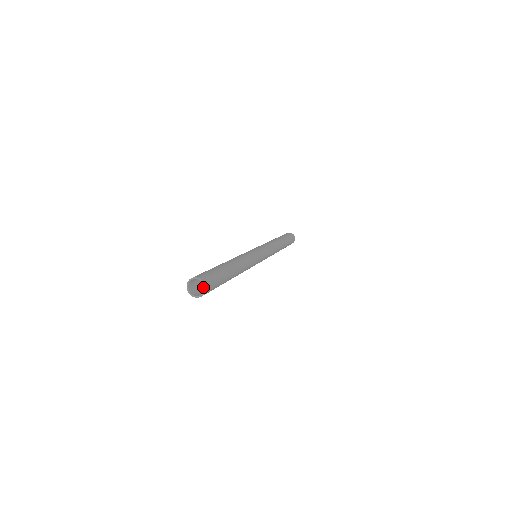
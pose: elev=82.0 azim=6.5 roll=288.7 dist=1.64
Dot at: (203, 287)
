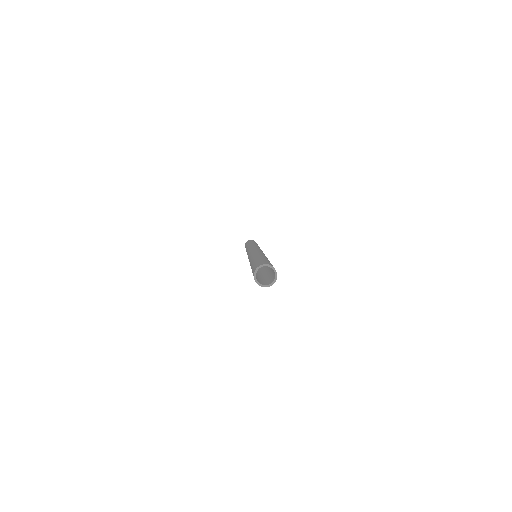
Dot at: (266, 280)
